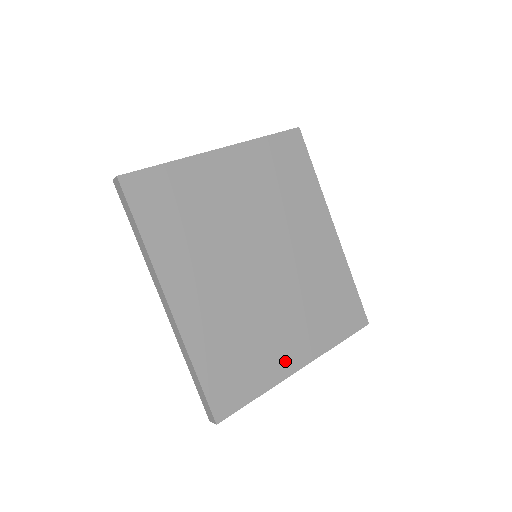
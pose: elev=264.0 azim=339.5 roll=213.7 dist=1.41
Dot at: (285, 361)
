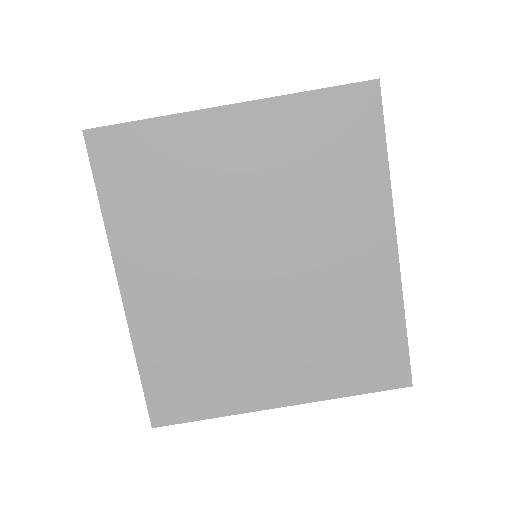
Dot at: (259, 392)
